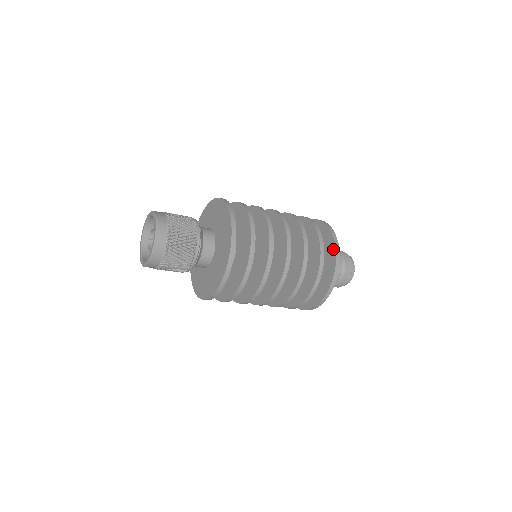
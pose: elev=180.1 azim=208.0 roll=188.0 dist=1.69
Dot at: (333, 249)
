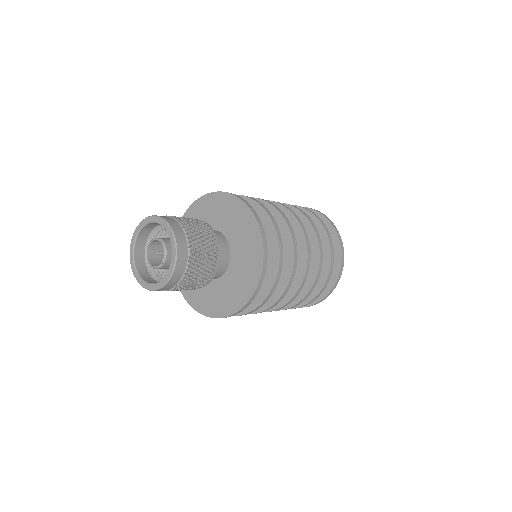
Dot at: (335, 276)
